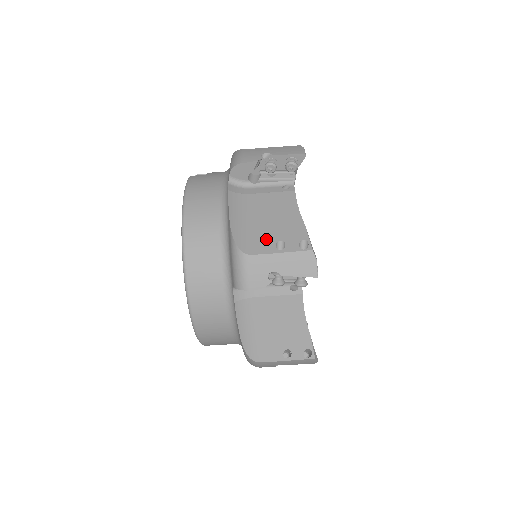
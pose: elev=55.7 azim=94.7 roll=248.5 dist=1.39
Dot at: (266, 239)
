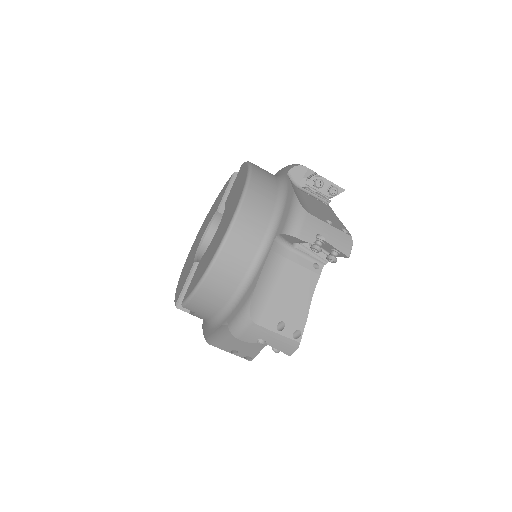
Dot at: (318, 214)
